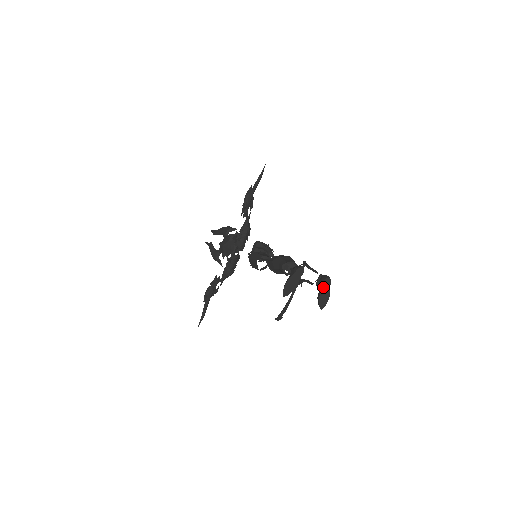
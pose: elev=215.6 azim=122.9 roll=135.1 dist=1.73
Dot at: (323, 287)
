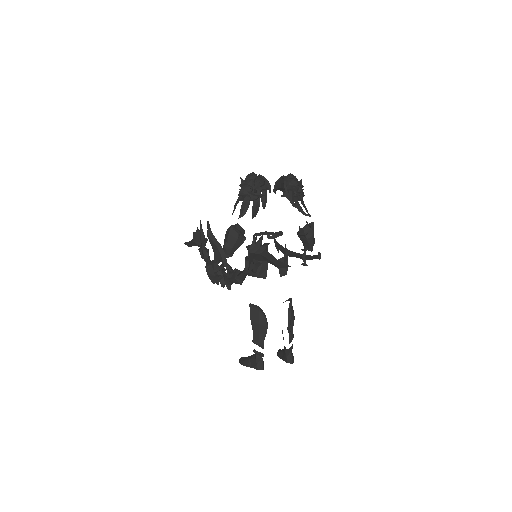
Dot at: (284, 360)
